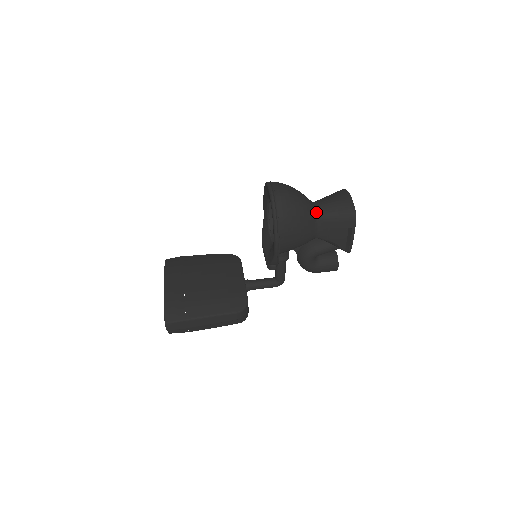
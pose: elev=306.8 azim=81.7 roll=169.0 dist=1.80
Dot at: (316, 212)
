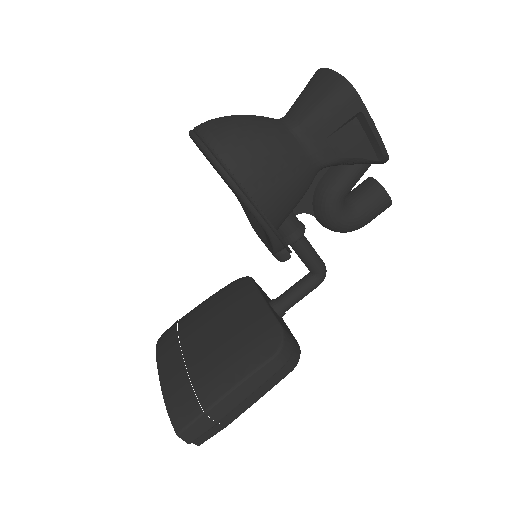
Dot at: (289, 127)
